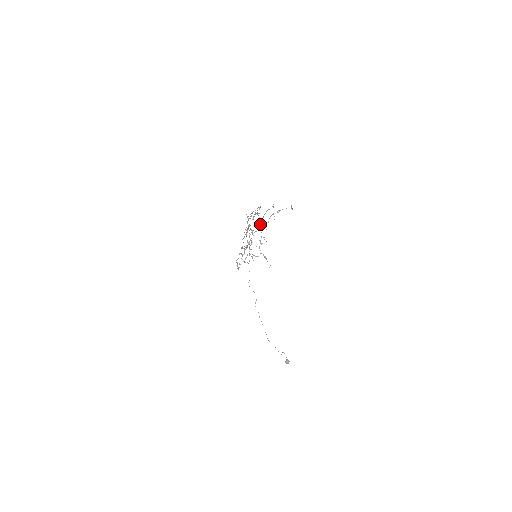
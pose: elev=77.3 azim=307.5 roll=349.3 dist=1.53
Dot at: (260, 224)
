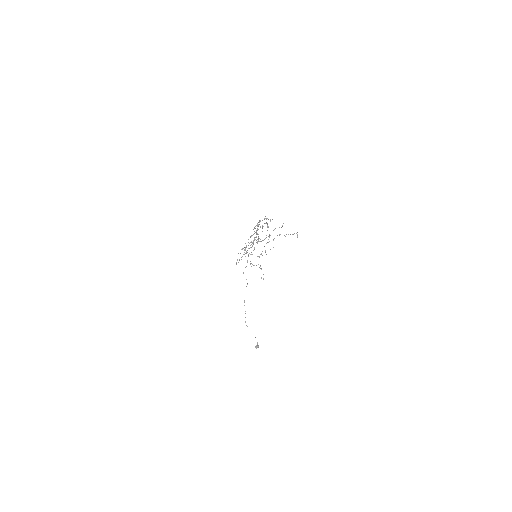
Dot at: (266, 237)
